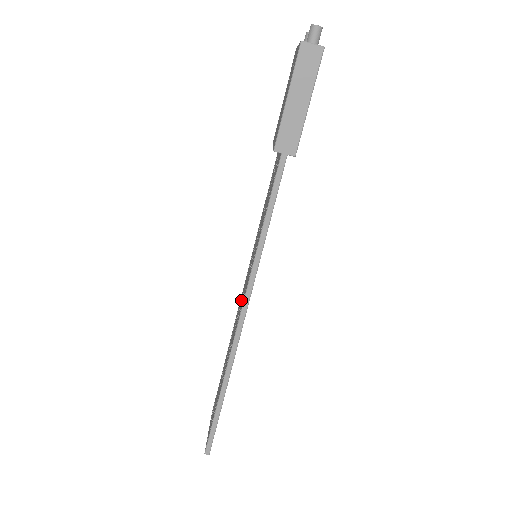
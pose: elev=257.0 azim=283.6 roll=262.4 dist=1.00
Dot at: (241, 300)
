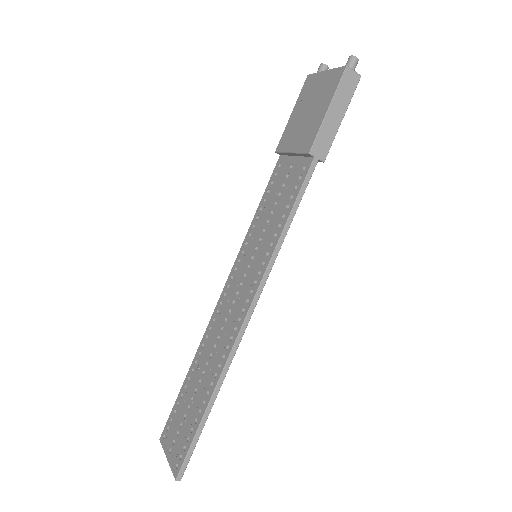
Dot at: (230, 302)
